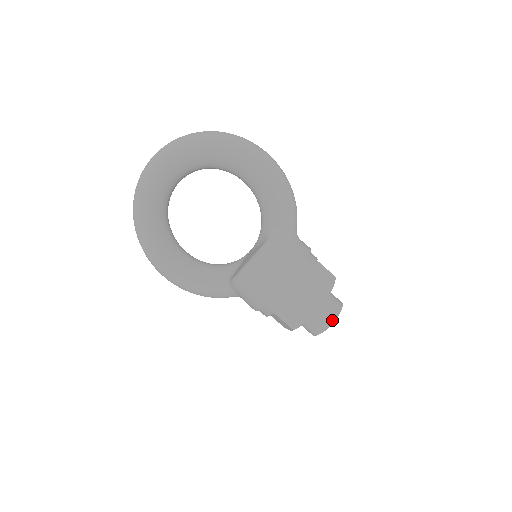
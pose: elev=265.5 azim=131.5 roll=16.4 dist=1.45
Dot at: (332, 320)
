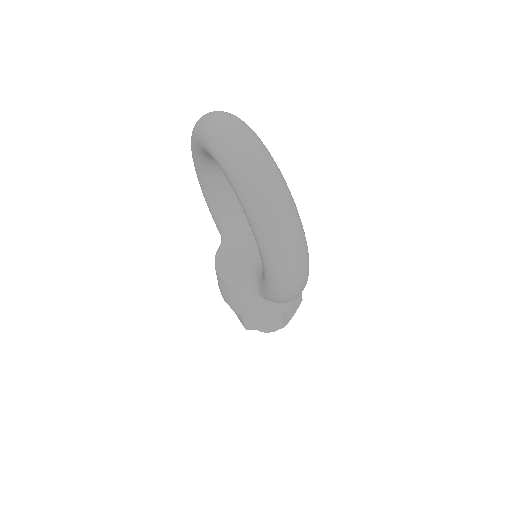
Dot at: occluded
